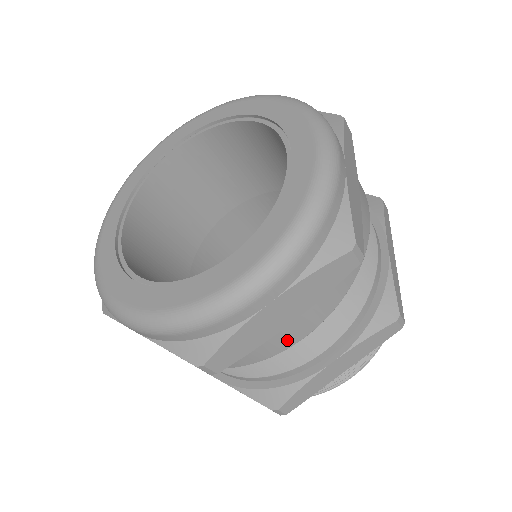
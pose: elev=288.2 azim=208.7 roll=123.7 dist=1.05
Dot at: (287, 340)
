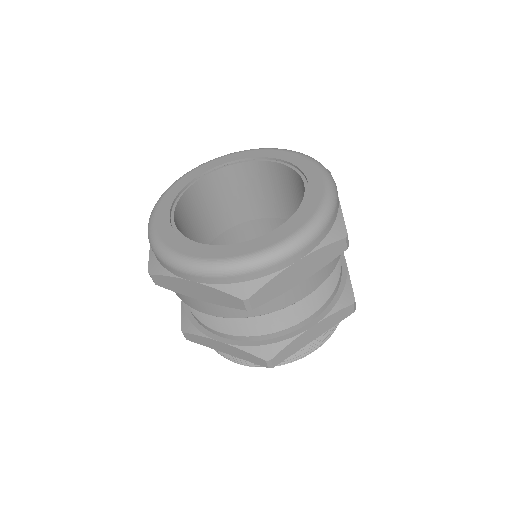
Dot at: (196, 305)
